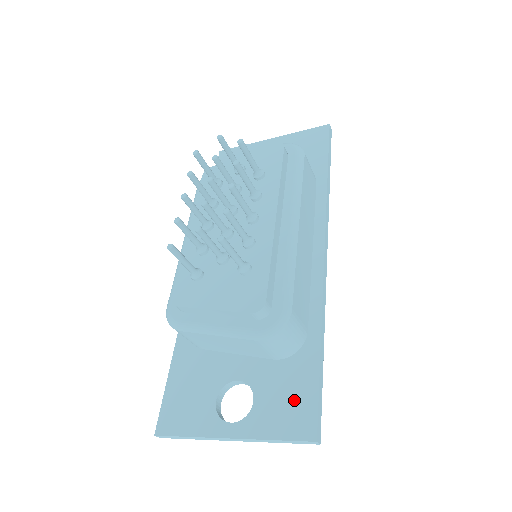
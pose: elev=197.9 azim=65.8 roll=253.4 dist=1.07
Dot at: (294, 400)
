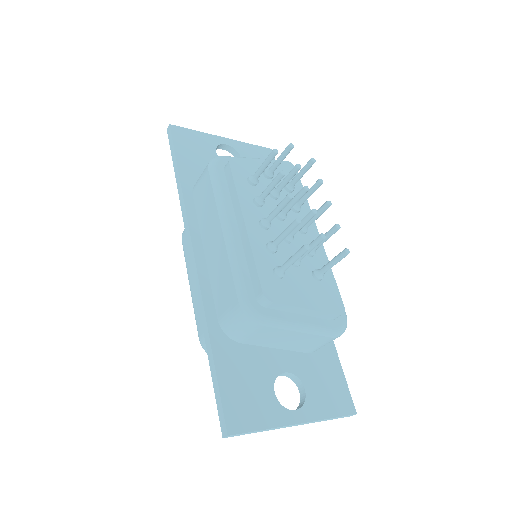
Dot at: (333, 385)
